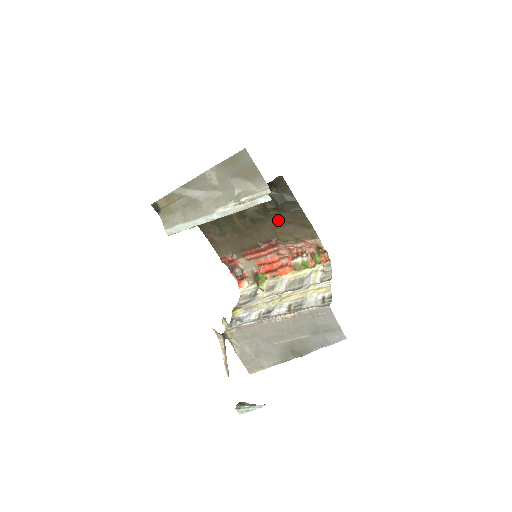
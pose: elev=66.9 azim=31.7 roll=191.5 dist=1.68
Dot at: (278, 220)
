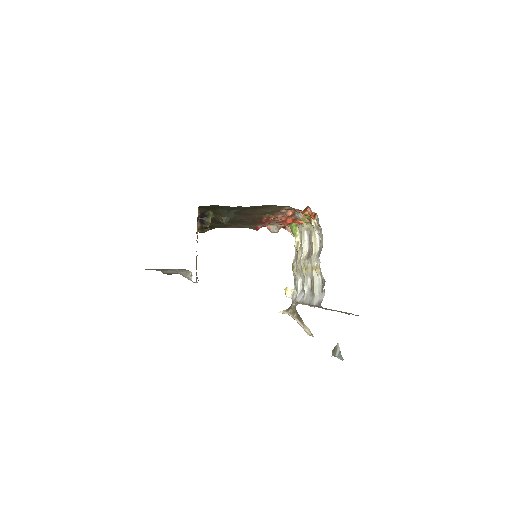
Dot at: (244, 213)
